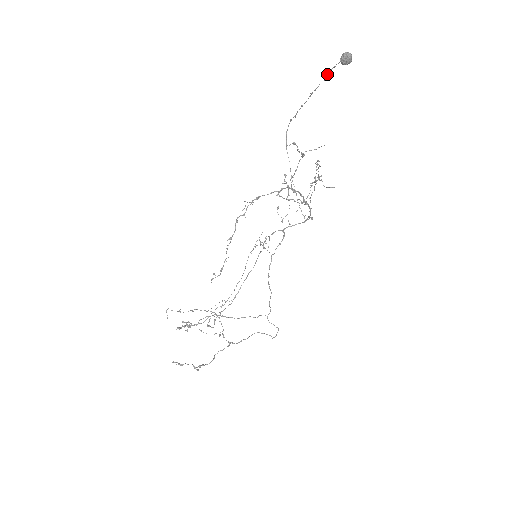
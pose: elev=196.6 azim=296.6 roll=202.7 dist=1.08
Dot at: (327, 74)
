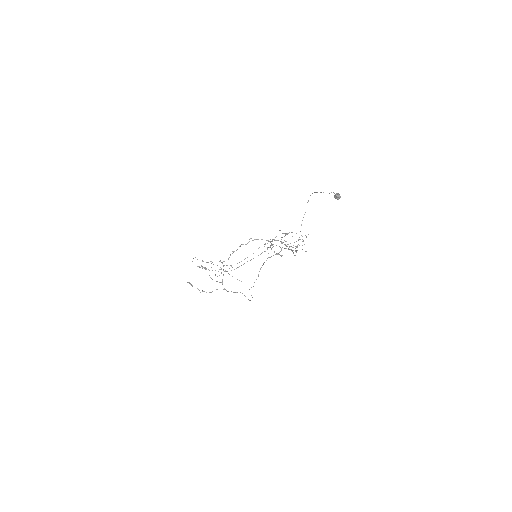
Dot at: (331, 192)
